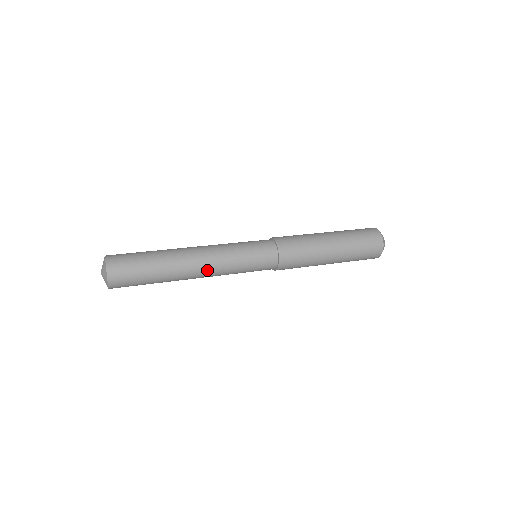
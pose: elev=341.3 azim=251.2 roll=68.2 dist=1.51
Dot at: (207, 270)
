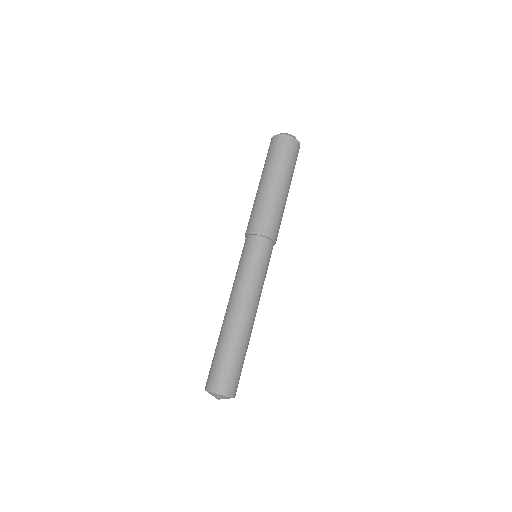
Dot at: (255, 307)
